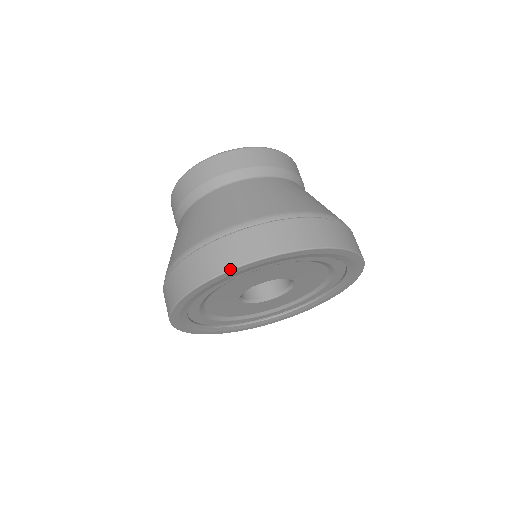
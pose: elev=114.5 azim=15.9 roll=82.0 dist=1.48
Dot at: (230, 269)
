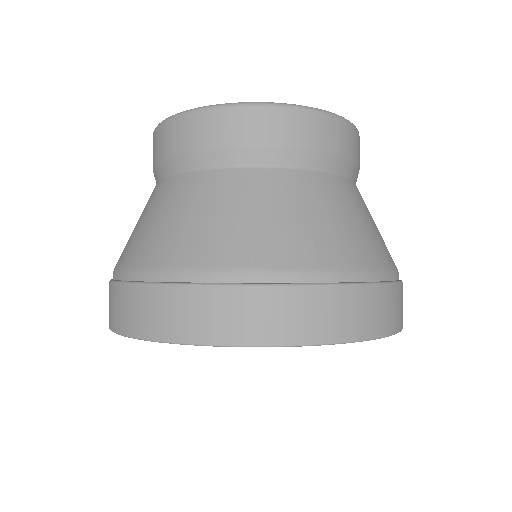
Dot at: (325, 343)
